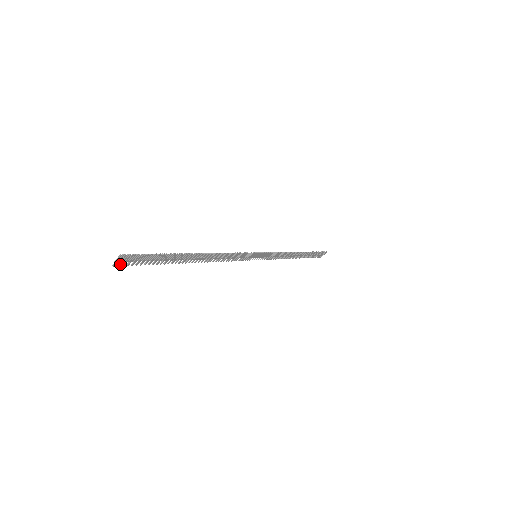
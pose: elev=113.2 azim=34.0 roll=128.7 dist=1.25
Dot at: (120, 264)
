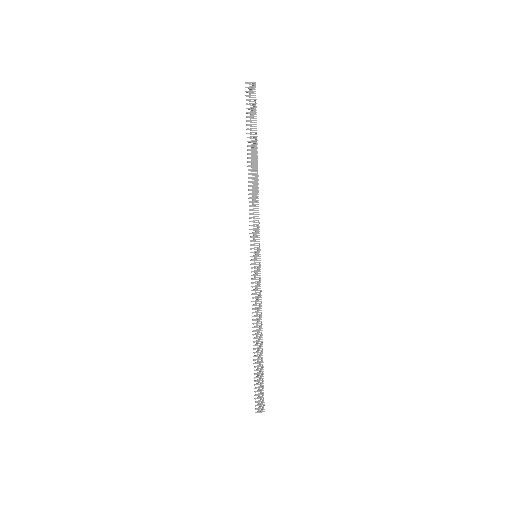
Dot at: occluded
